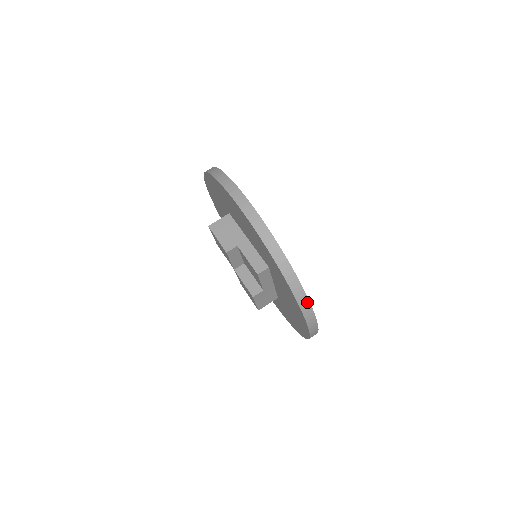
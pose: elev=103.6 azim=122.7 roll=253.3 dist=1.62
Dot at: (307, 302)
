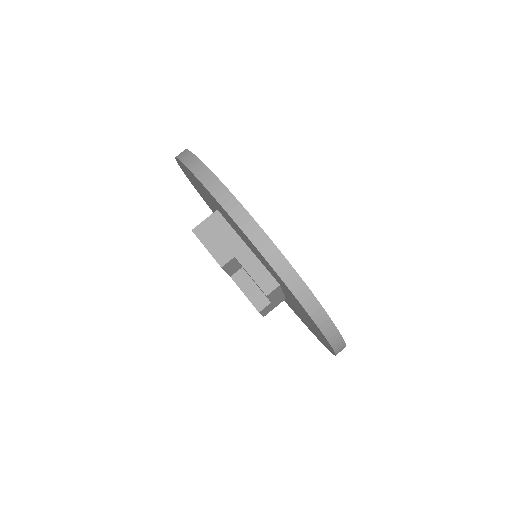
Dot at: (337, 334)
